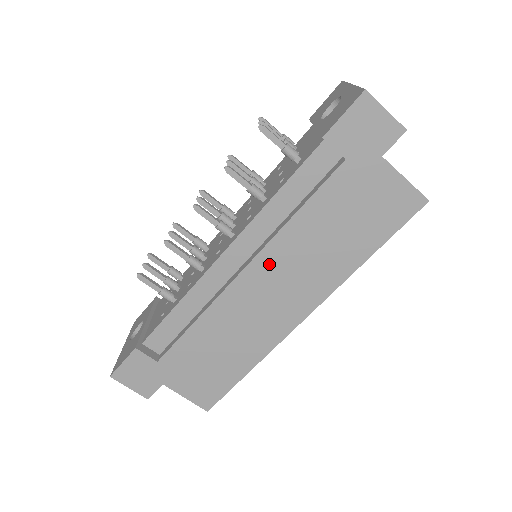
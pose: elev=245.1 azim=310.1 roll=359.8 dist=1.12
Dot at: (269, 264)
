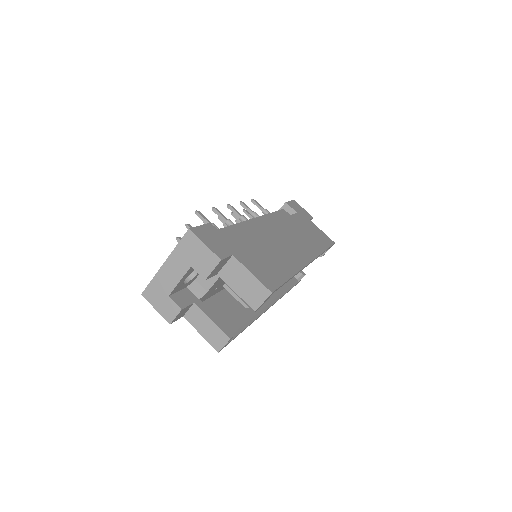
Dot at: (281, 228)
